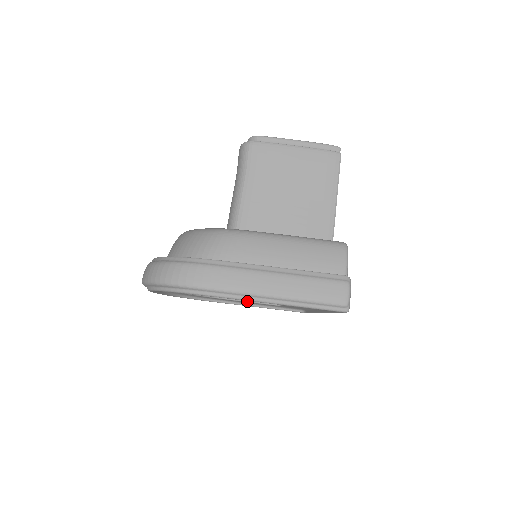
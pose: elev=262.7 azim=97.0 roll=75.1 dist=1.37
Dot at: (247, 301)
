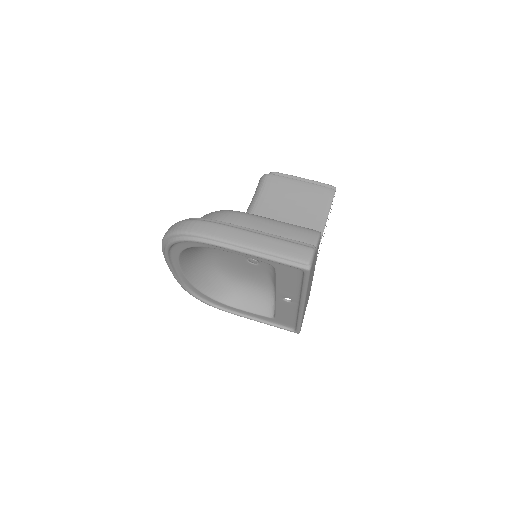
Dot at: (247, 310)
